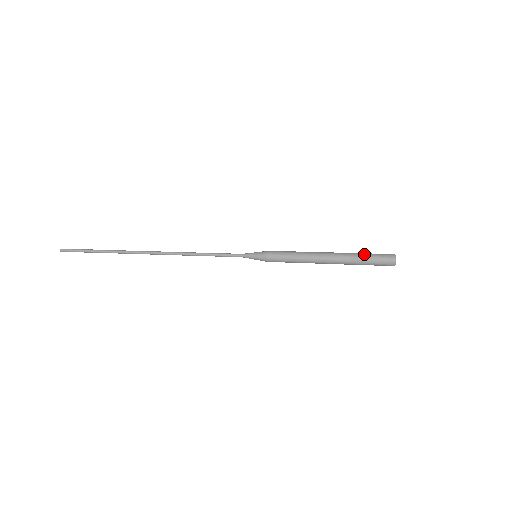
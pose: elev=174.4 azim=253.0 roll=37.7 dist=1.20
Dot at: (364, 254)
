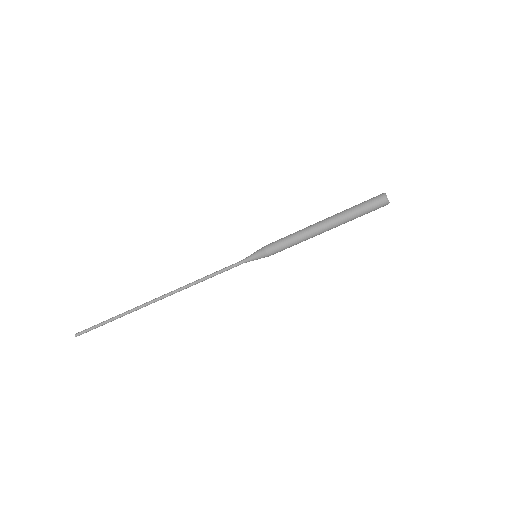
Dot at: (355, 205)
